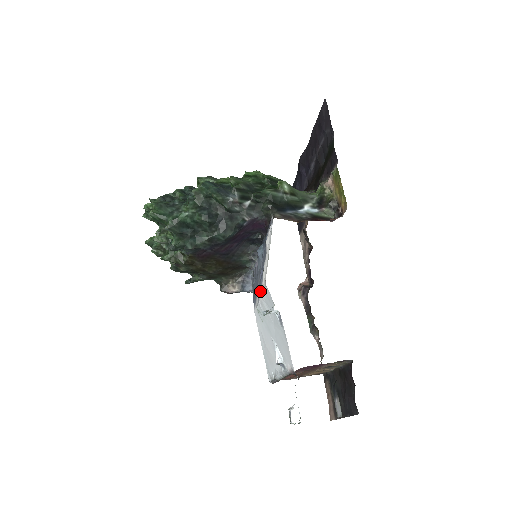
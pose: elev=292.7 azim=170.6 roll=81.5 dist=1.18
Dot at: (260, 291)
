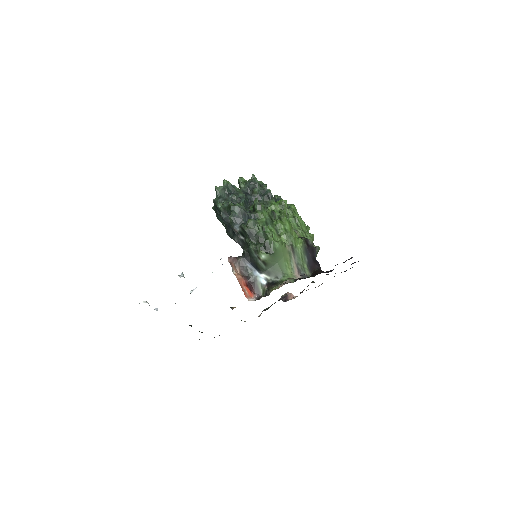
Dot at: occluded
